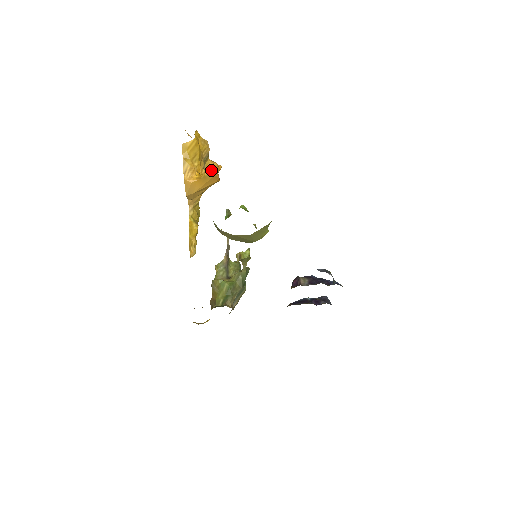
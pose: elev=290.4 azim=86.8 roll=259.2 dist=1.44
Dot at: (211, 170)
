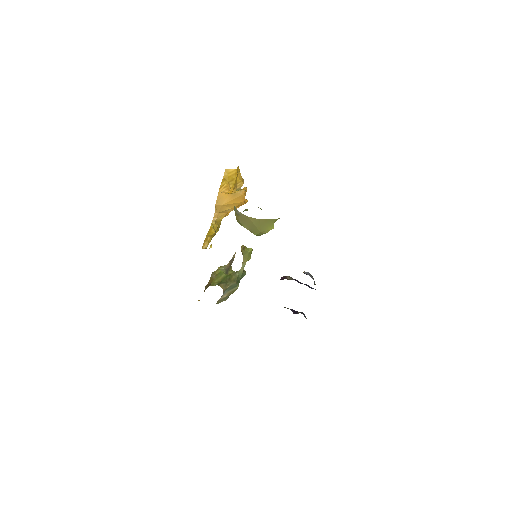
Dot at: (241, 190)
